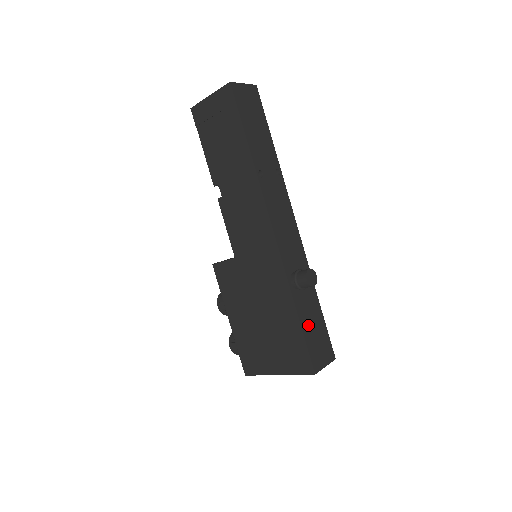
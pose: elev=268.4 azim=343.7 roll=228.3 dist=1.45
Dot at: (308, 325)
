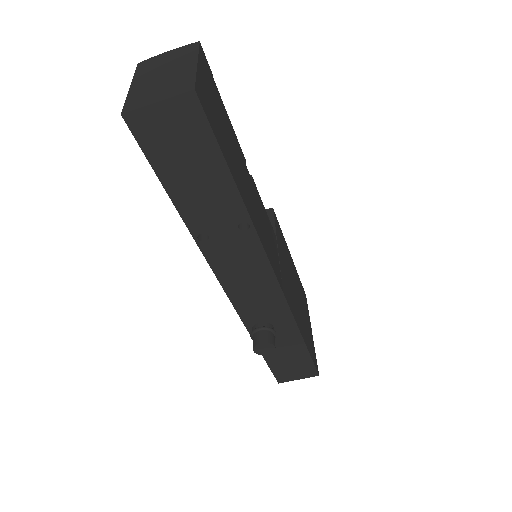
Dot at: (277, 357)
